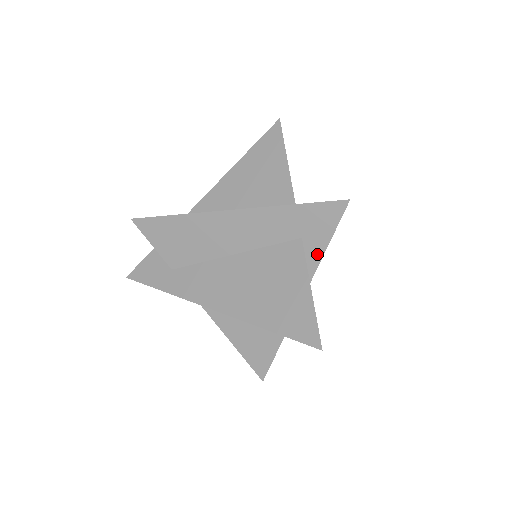
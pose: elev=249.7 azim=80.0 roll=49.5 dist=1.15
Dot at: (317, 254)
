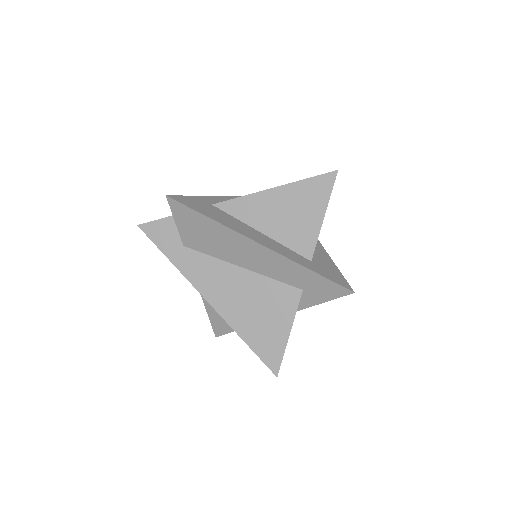
Dot at: (307, 304)
